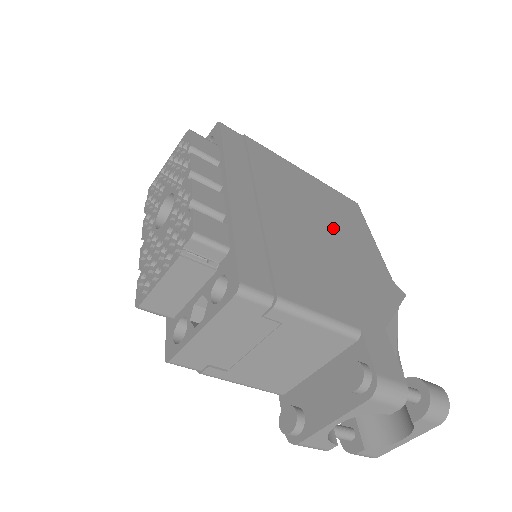
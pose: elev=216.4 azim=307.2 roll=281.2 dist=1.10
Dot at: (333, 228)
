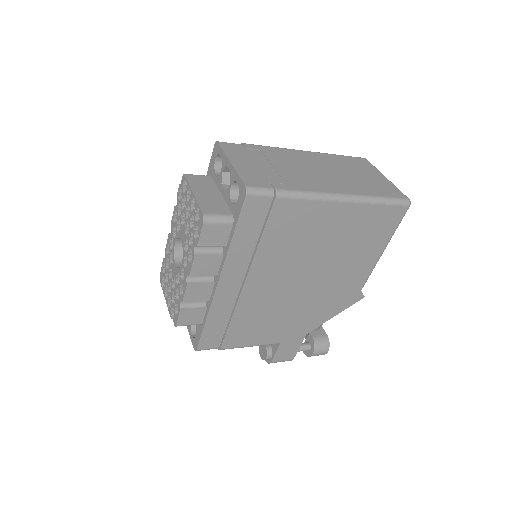
Dot at: (326, 268)
